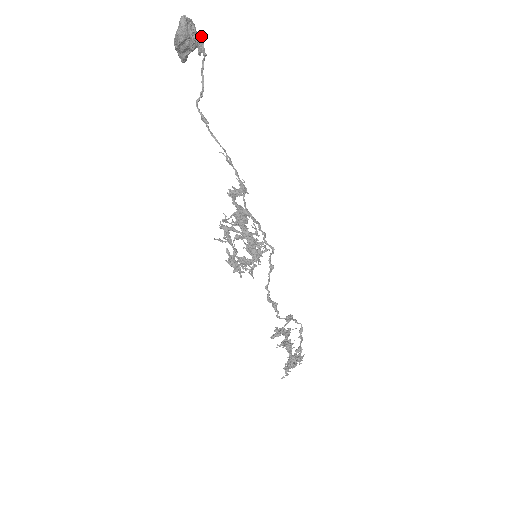
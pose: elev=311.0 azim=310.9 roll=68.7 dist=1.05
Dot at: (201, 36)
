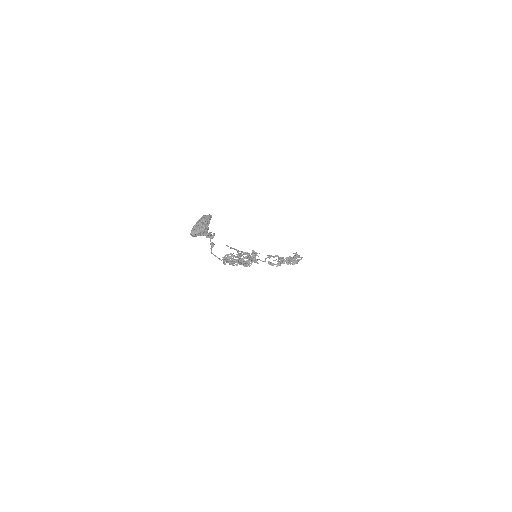
Dot at: (207, 236)
